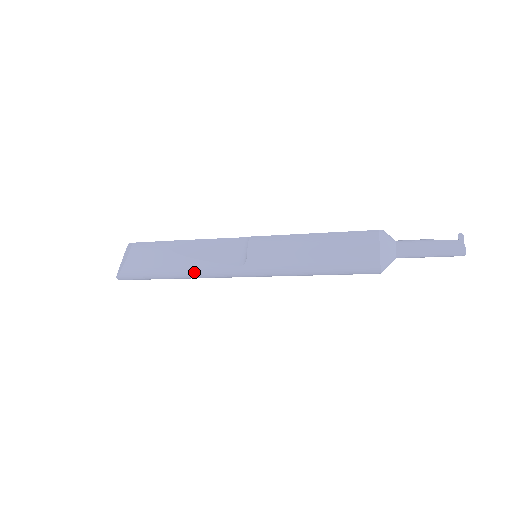
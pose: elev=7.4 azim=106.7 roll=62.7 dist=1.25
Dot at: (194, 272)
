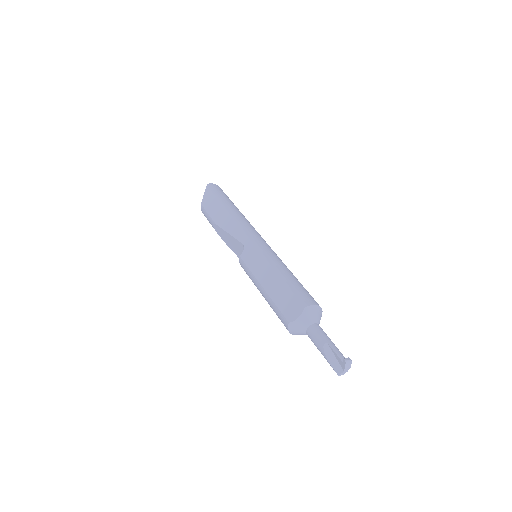
Dot at: occluded
